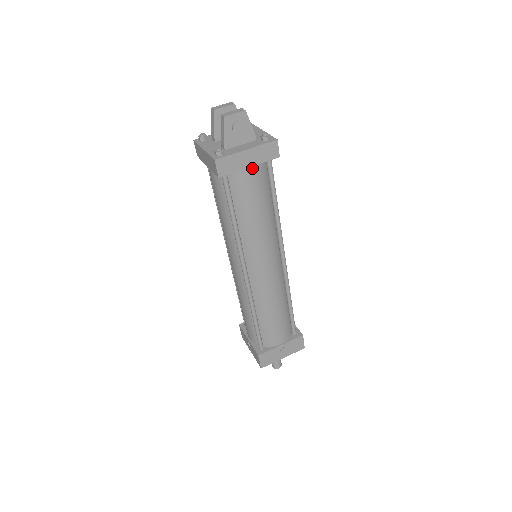
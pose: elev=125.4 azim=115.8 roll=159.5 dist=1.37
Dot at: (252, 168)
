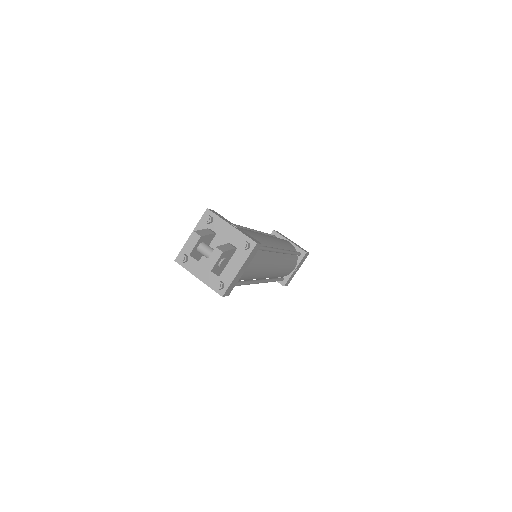
Dot at: (246, 267)
